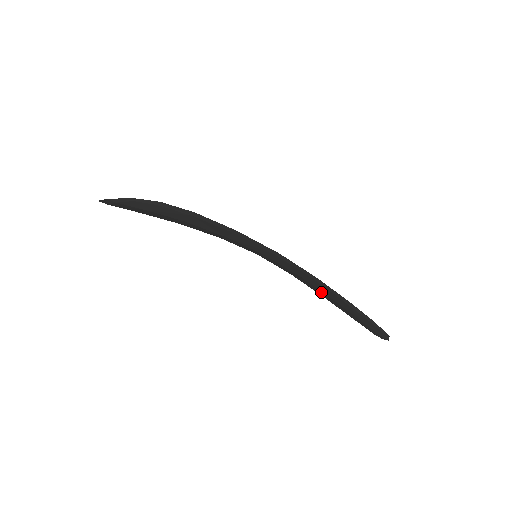
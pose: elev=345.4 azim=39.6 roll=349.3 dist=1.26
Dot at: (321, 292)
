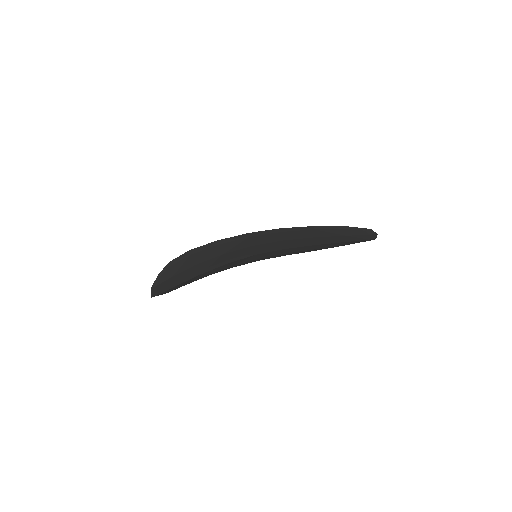
Dot at: (305, 240)
